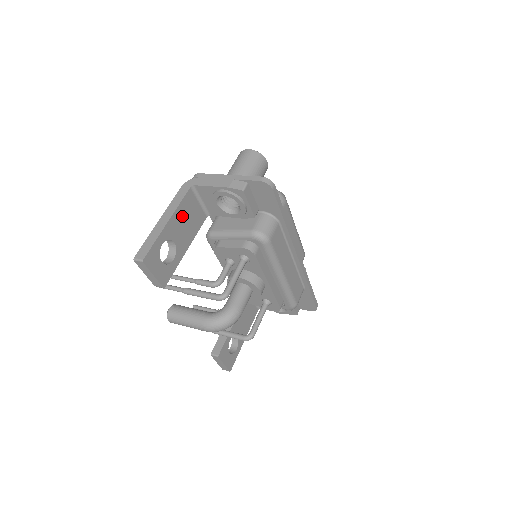
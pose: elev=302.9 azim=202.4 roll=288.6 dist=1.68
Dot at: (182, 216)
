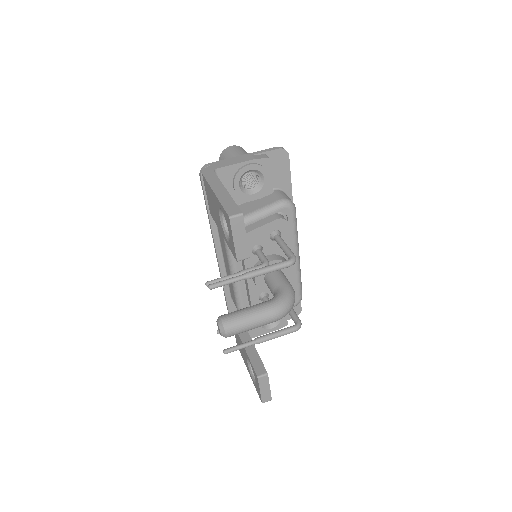
Dot at: occluded
